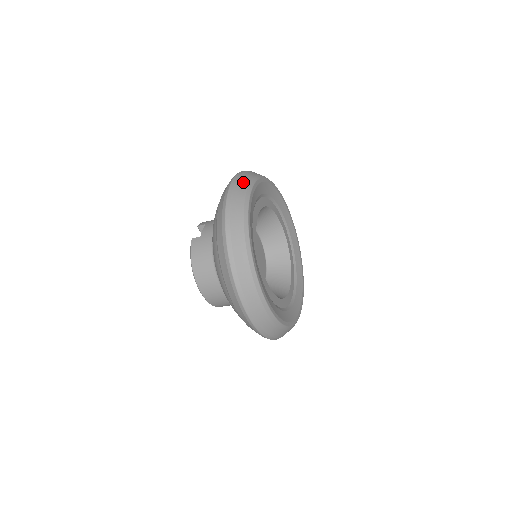
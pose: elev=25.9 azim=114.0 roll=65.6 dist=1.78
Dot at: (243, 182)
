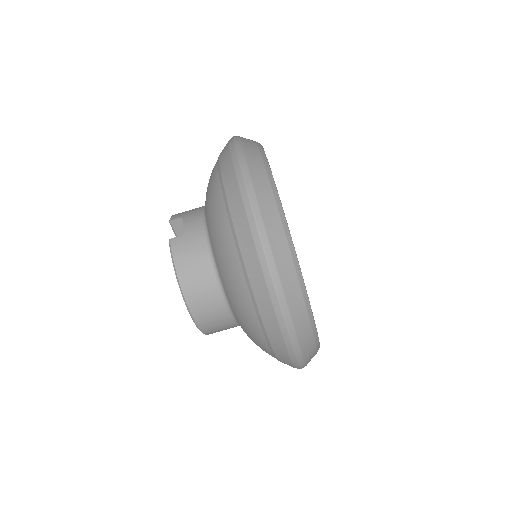
Dot at: (251, 148)
